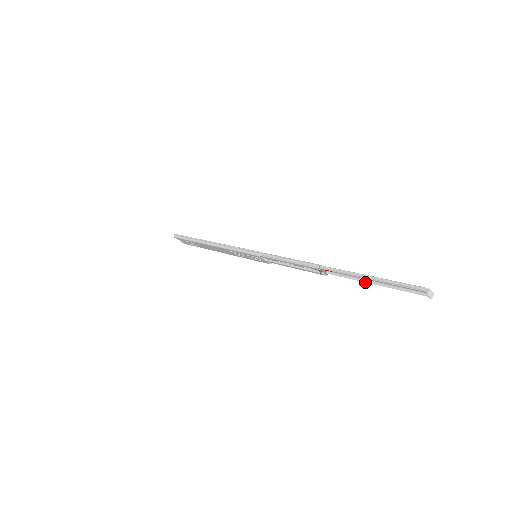
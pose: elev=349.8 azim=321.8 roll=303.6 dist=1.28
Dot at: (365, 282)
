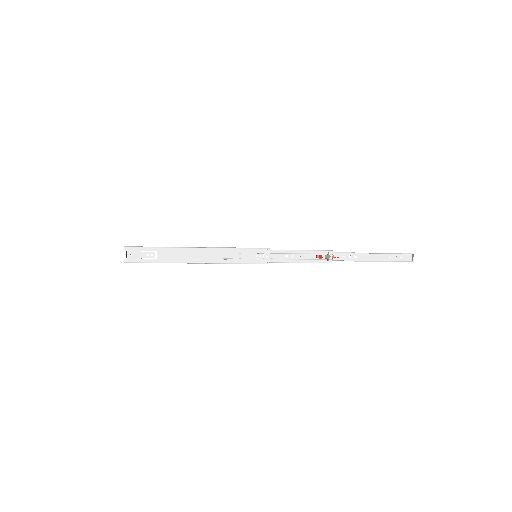
Dot at: (366, 261)
